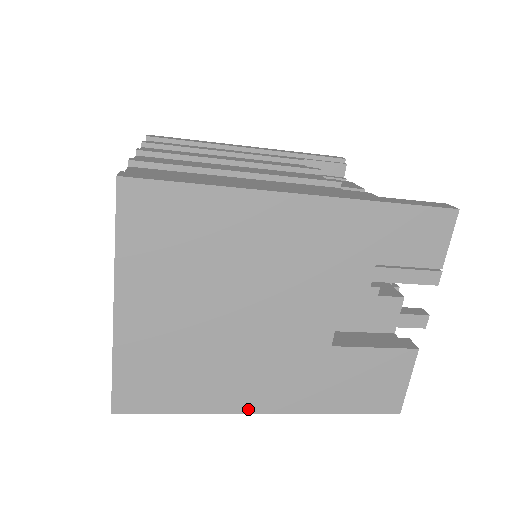
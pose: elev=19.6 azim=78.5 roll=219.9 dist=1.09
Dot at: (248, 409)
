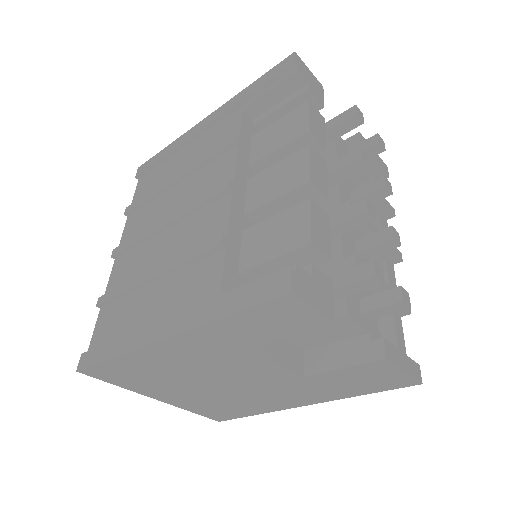
Dot at: (291, 407)
